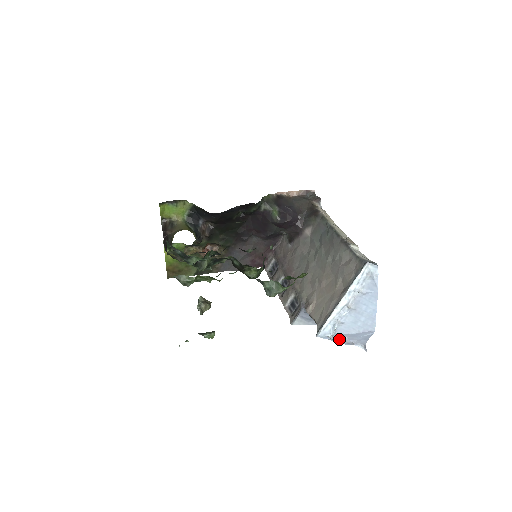
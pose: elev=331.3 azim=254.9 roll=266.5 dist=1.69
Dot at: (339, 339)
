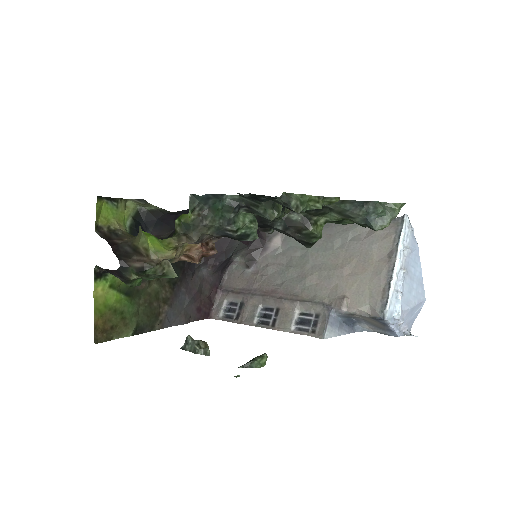
Dot at: (400, 321)
